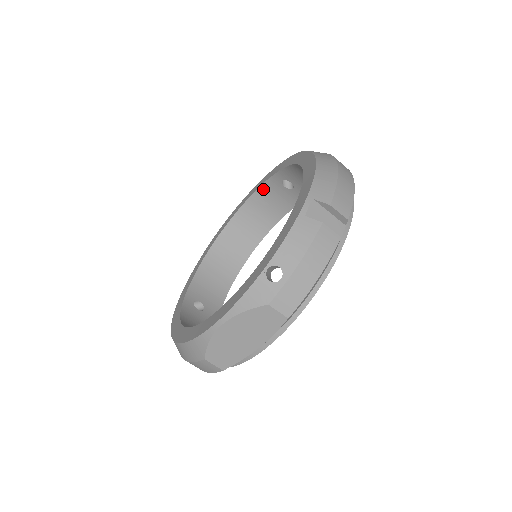
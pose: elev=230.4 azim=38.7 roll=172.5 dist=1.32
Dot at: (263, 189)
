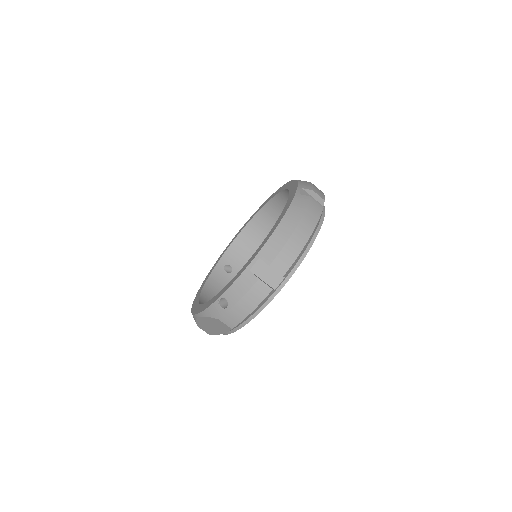
Dot at: (284, 193)
